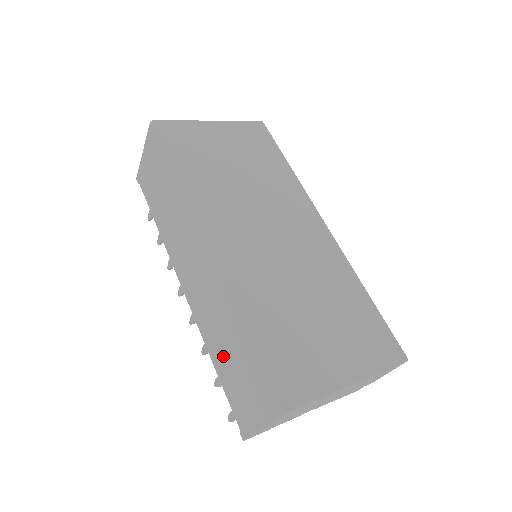
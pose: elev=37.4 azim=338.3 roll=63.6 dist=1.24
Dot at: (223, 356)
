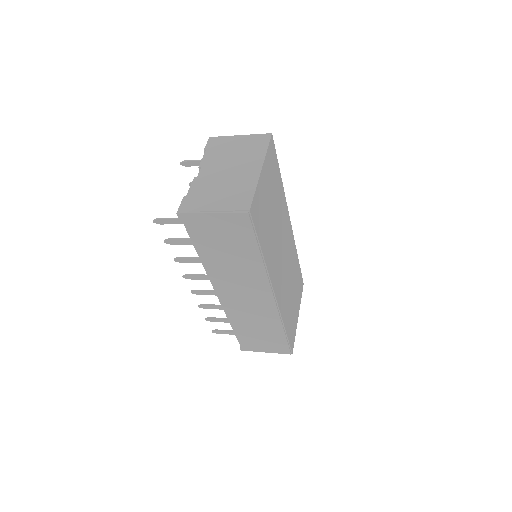
Dot at: (249, 329)
